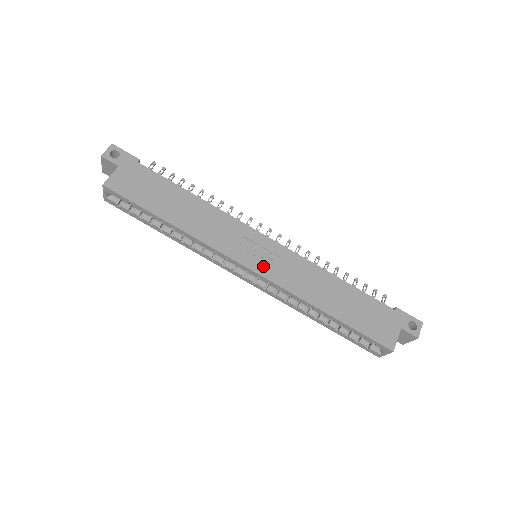
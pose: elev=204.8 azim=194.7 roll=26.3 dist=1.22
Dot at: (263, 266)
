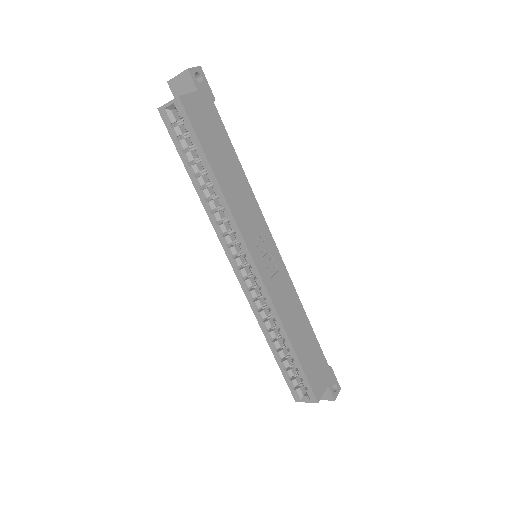
Dot at: (265, 269)
